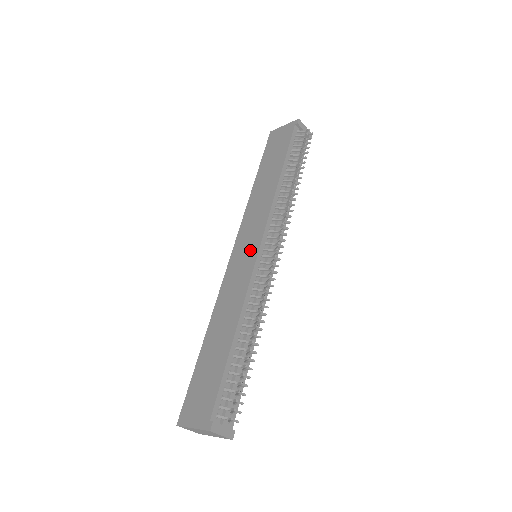
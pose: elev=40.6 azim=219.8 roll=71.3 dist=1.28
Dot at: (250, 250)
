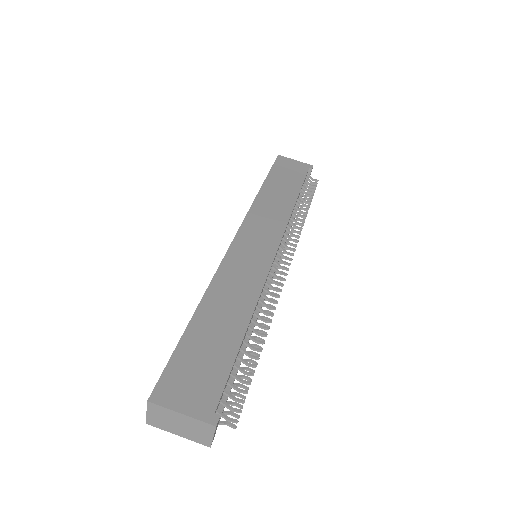
Dot at: (264, 247)
